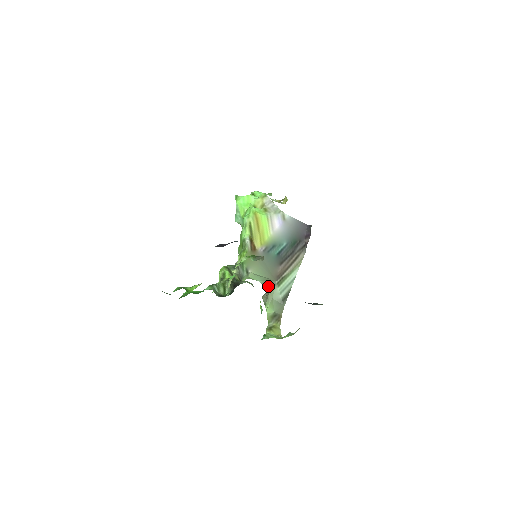
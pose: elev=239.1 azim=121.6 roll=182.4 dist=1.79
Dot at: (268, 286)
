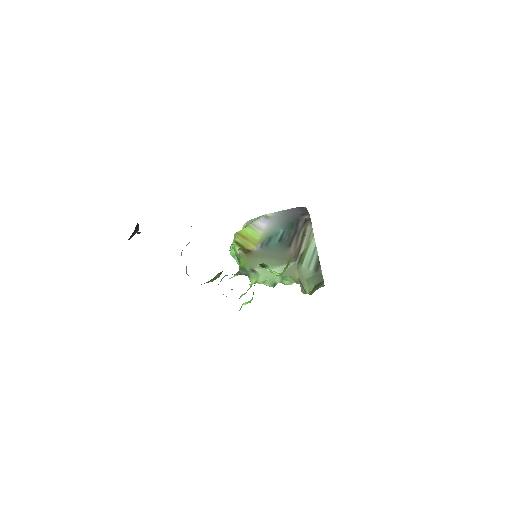
Dot at: (292, 273)
